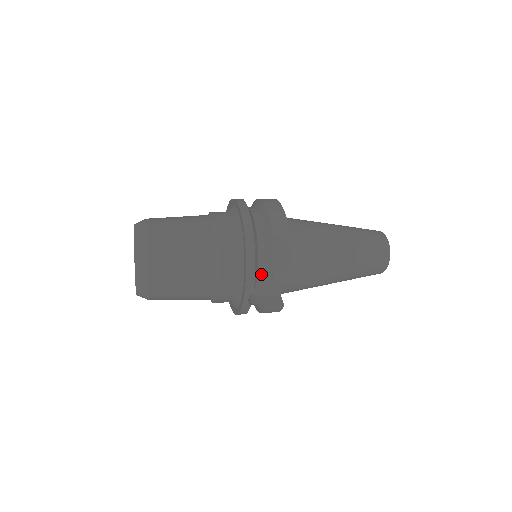
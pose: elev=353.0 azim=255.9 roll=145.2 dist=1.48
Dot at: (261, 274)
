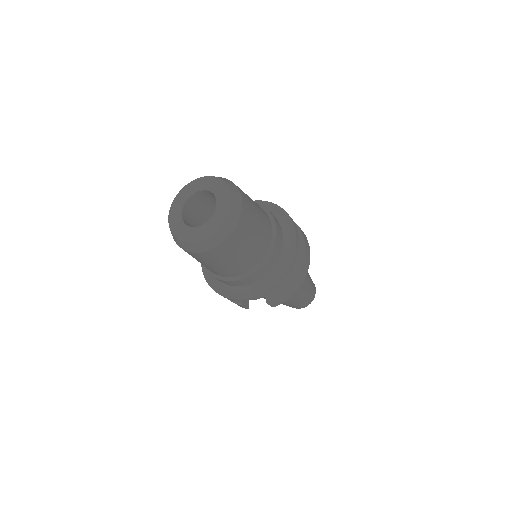
Dot at: occluded
